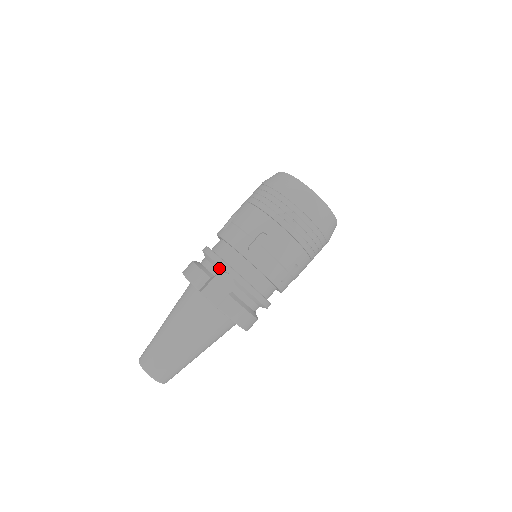
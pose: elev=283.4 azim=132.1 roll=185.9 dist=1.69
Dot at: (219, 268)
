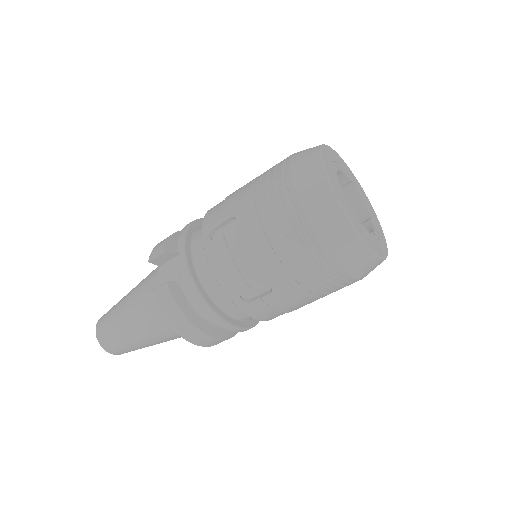
Dot at: occluded
